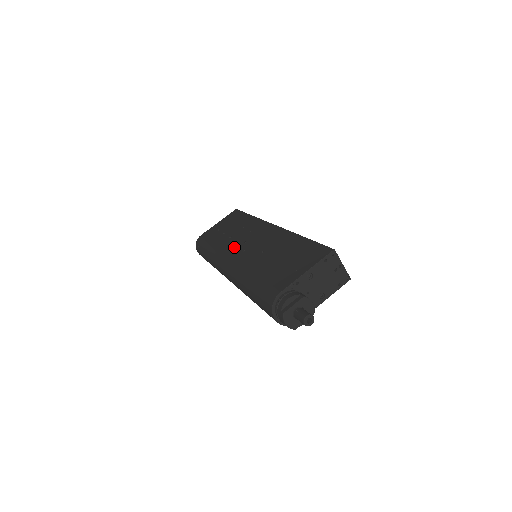
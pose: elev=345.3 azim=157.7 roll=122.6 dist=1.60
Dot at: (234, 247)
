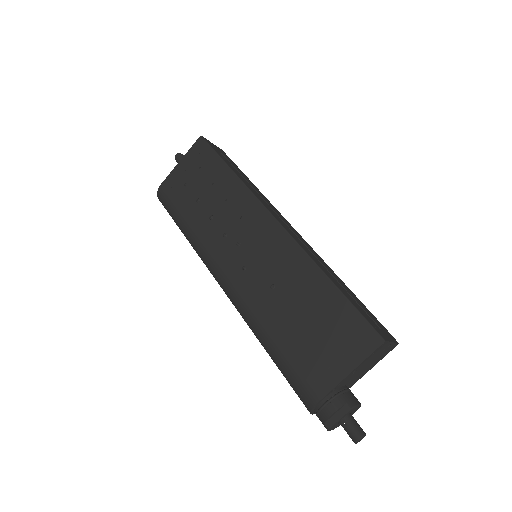
Dot at: (224, 249)
